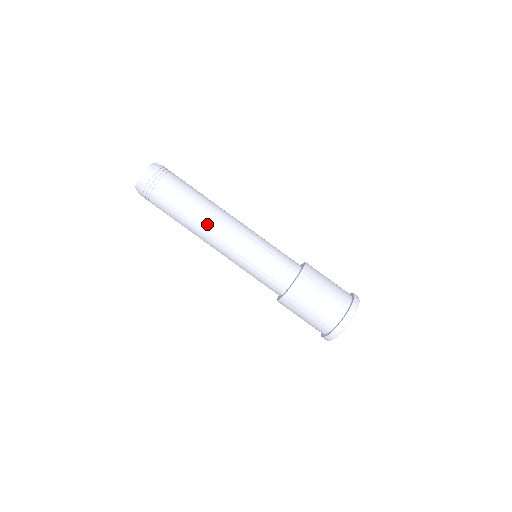
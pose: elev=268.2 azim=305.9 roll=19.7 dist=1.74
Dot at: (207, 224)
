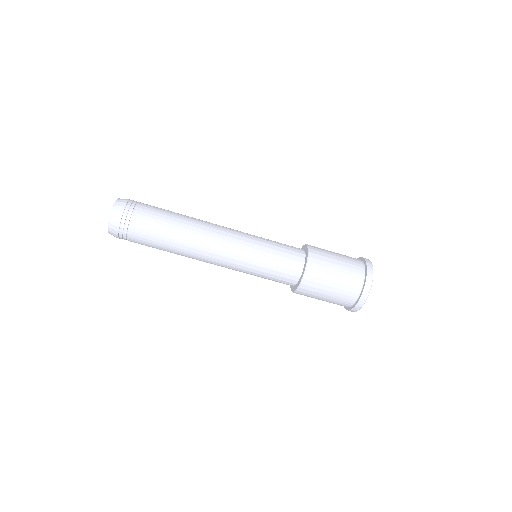
Dot at: (198, 243)
